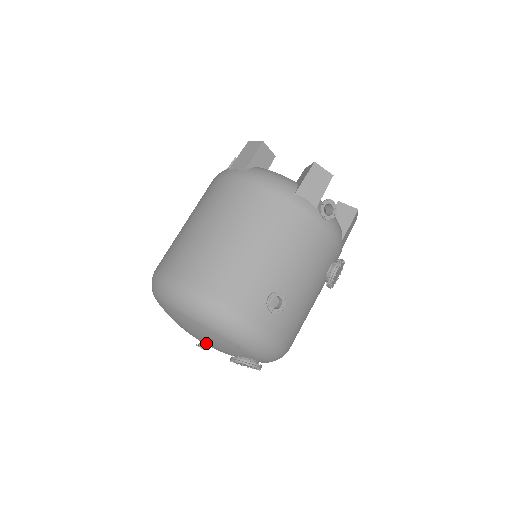
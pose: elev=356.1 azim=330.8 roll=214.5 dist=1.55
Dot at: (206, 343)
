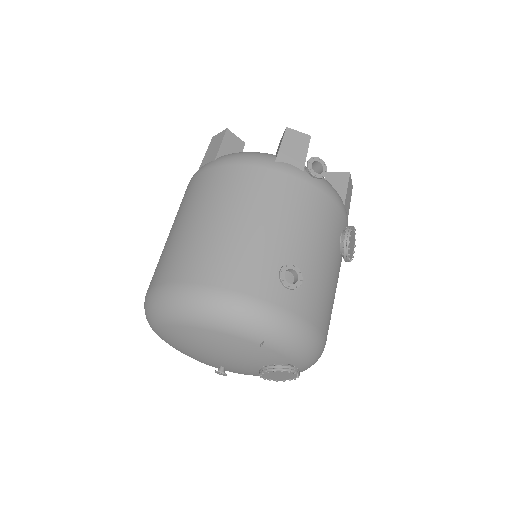
Dot at: (225, 362)
